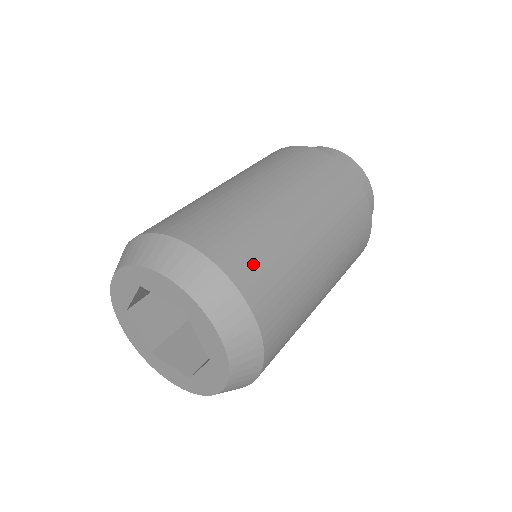
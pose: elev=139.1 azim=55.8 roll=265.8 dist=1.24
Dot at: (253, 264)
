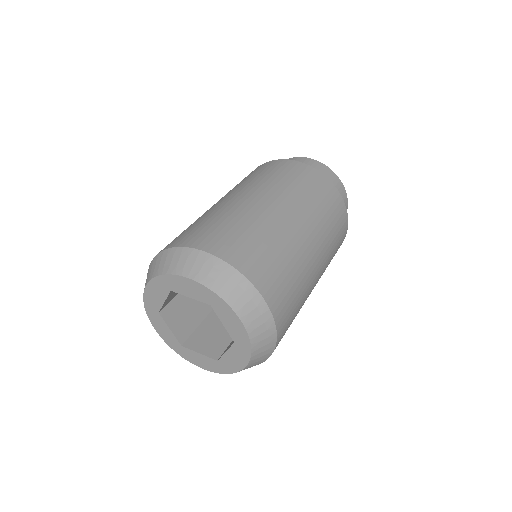
Dot at: (259, 262)
